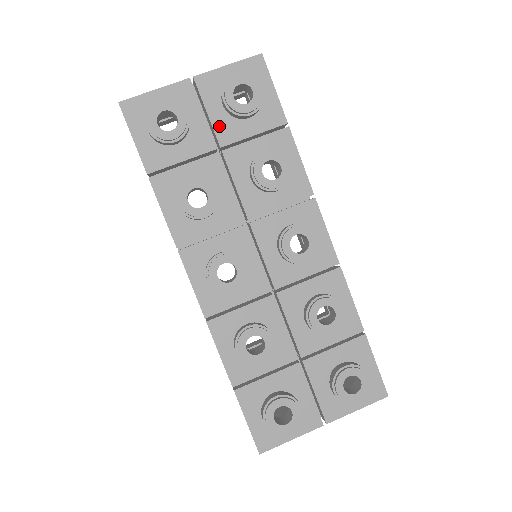
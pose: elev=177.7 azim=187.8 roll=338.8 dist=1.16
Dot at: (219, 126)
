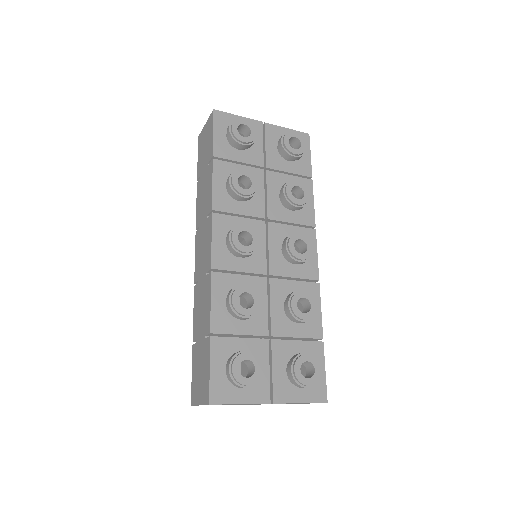
Dot at: (270, 156)
